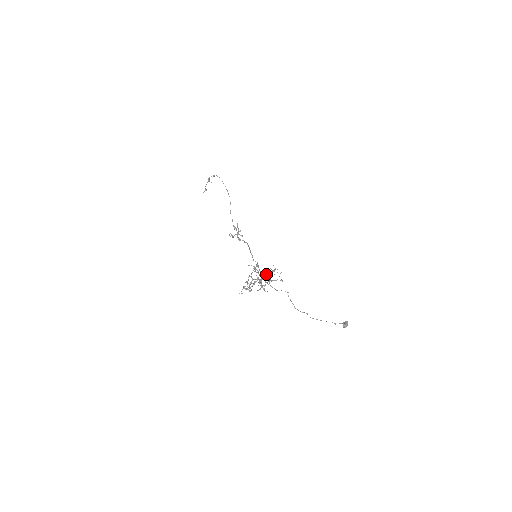
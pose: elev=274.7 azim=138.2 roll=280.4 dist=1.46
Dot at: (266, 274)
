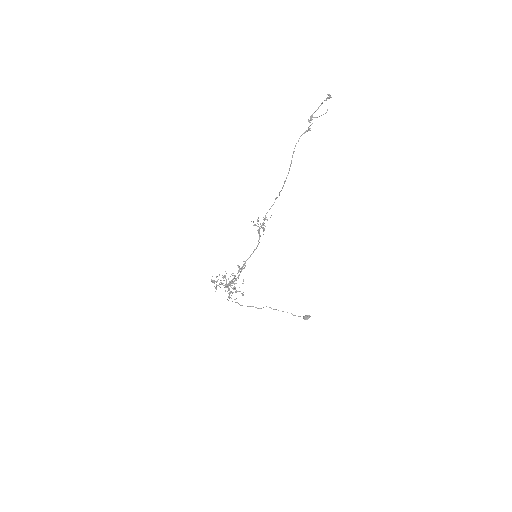
Dot at: (228, 290)
